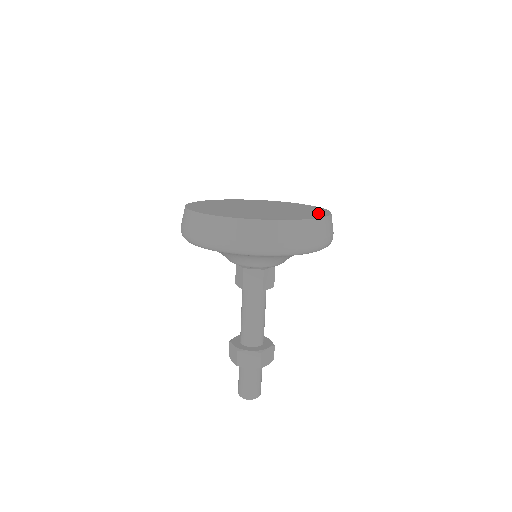
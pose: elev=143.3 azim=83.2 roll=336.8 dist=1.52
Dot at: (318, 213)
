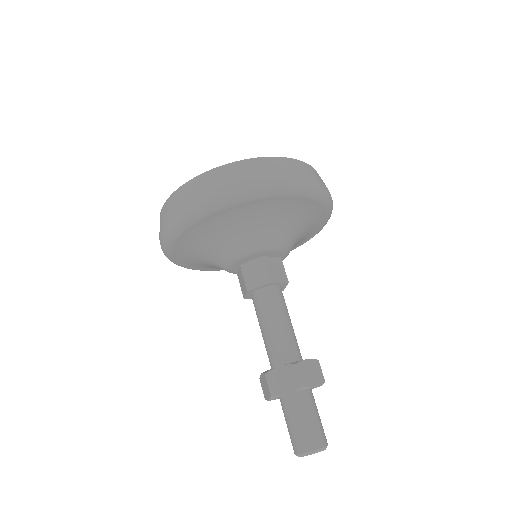
Dot at: occluded
